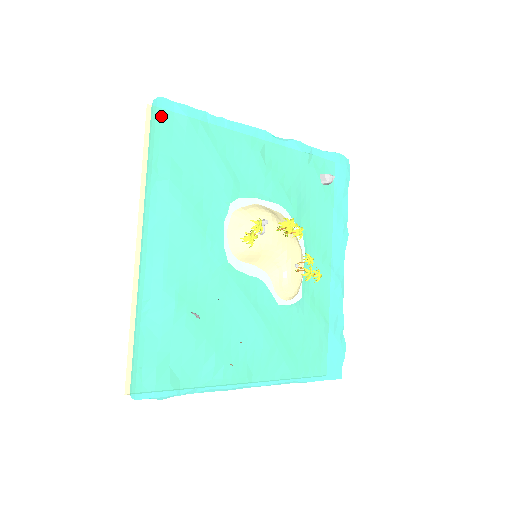
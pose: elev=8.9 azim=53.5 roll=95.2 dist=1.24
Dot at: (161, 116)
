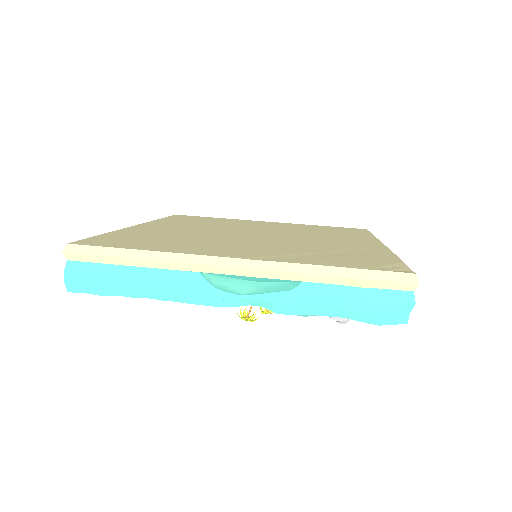
Dot at: occluded
